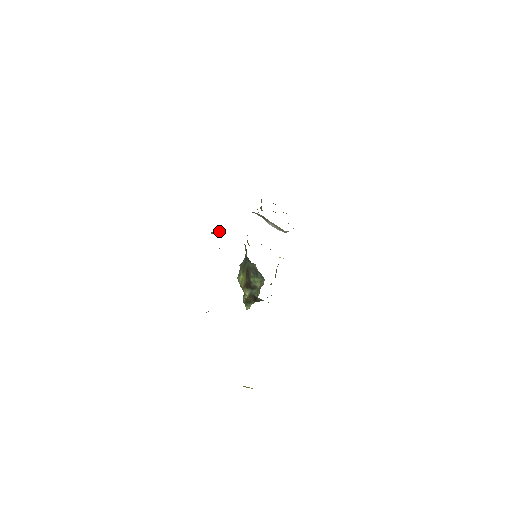
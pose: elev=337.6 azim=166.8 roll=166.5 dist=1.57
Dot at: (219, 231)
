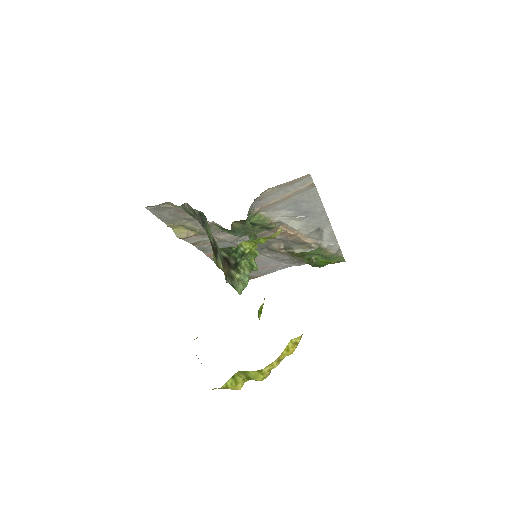
Dot at: (184, 230)
